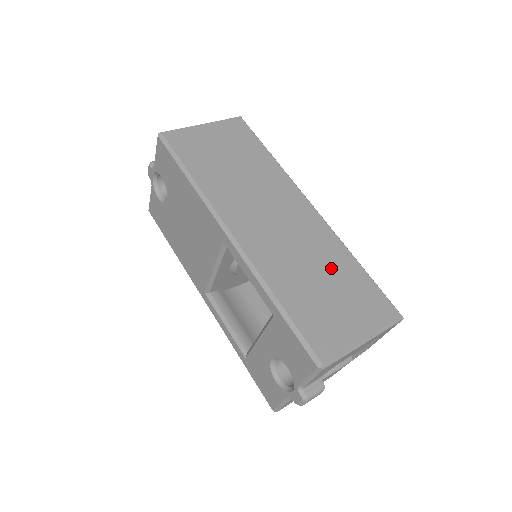
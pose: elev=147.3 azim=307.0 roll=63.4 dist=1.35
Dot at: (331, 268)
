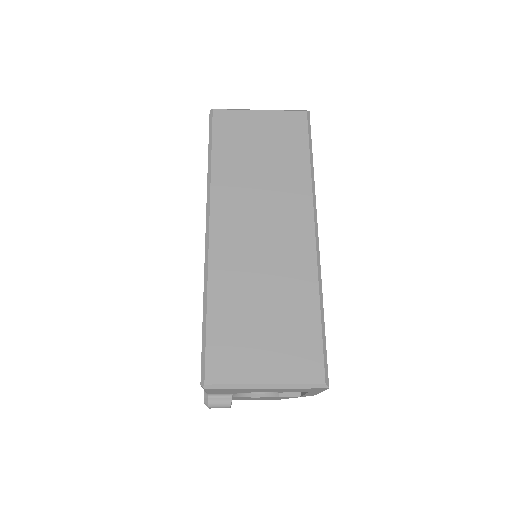
Dot at: (284, 302)
